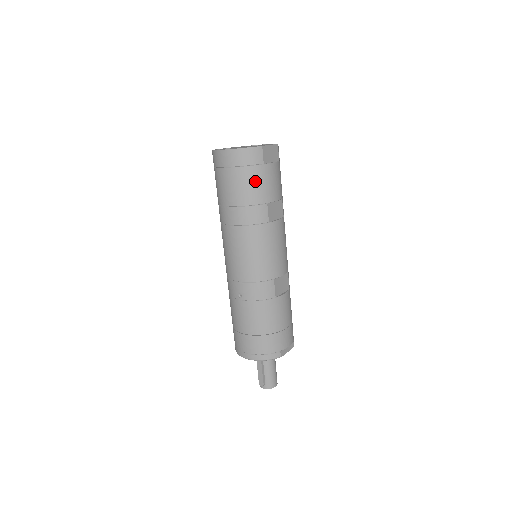
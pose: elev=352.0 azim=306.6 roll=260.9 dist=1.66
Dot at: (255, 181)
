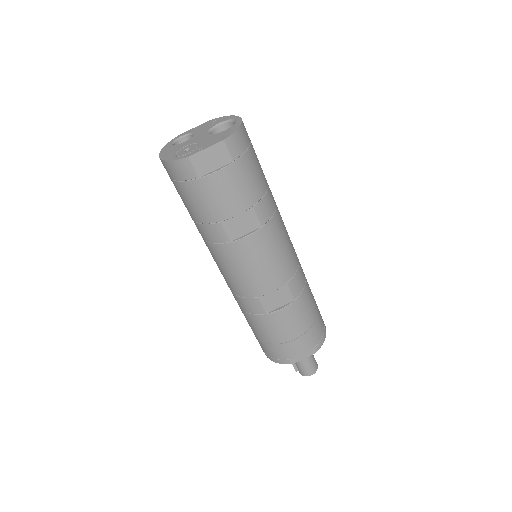
Dot at: (196, 198)
